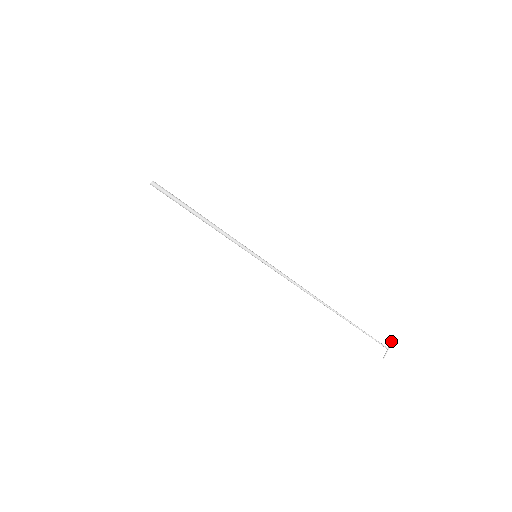
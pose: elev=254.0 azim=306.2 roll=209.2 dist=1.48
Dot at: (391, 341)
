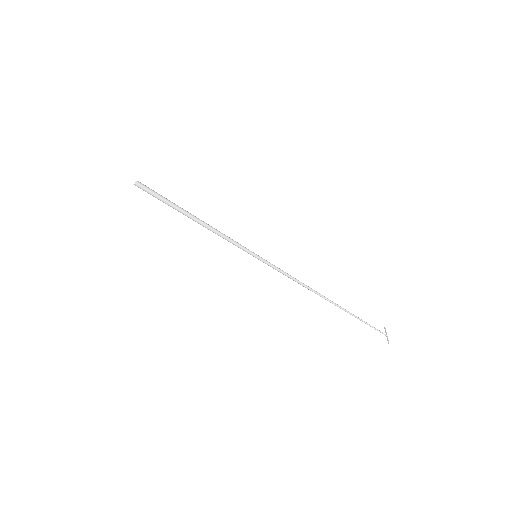
Dot at: (384, 328)
